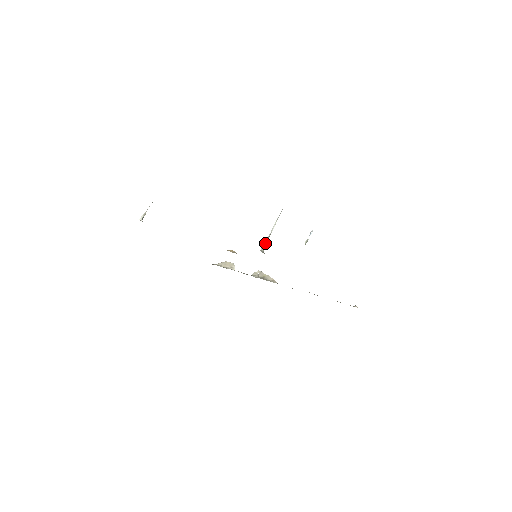
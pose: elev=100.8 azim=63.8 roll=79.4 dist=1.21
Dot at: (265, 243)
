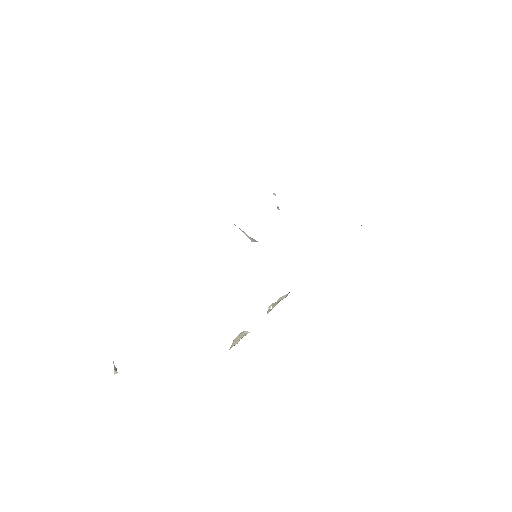
Dot at: (251, 238)
